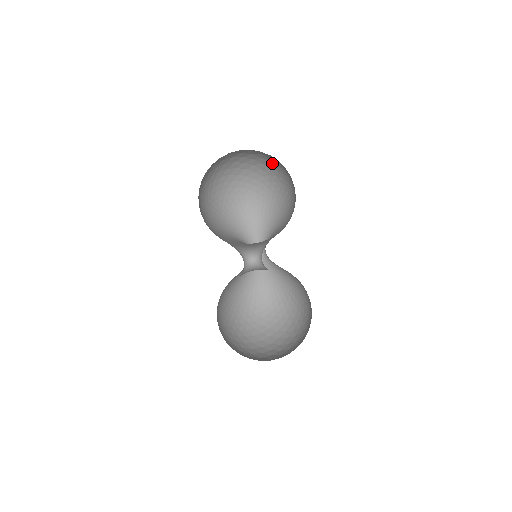
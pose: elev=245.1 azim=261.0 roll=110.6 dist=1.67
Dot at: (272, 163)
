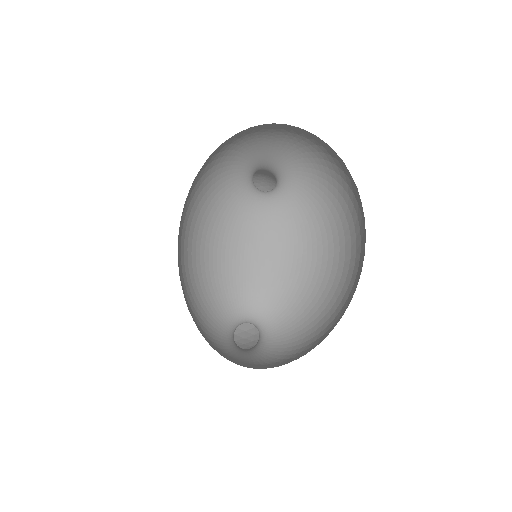
Dot at: occluded
